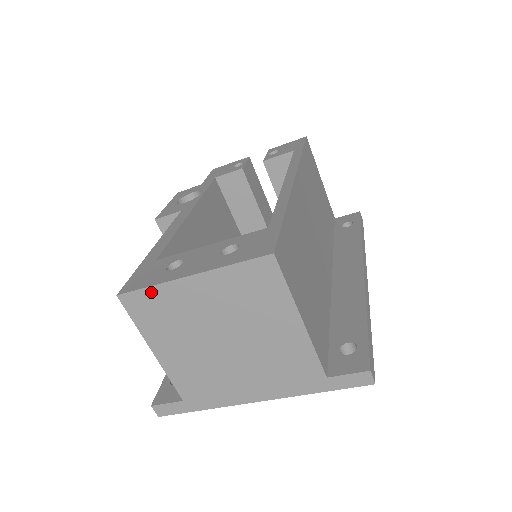
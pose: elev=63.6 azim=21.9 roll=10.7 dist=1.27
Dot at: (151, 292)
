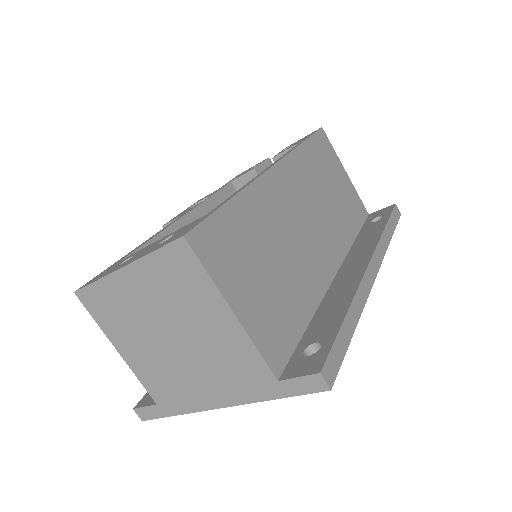
Dot at: (98, 287)
